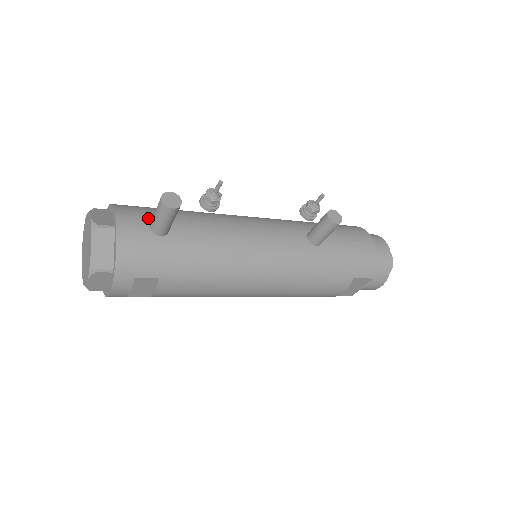
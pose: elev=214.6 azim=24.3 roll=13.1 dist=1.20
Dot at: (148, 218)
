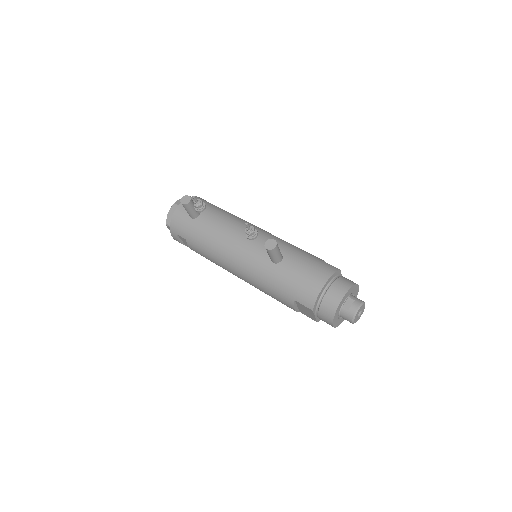
Dot at: occluded
